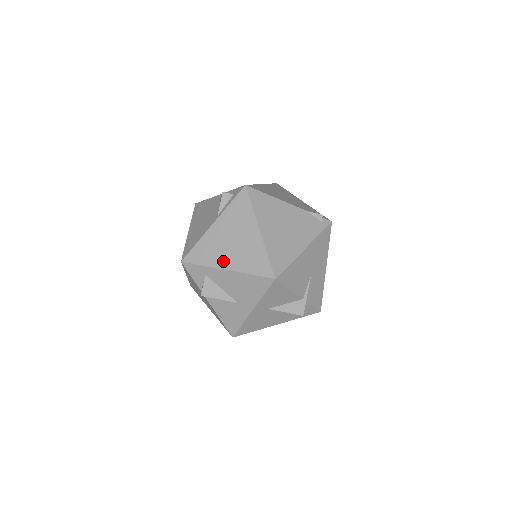
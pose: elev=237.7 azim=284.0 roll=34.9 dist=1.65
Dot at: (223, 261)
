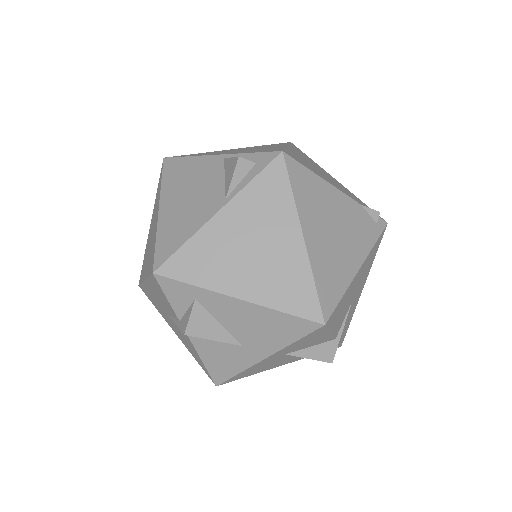
Dot at: (233, 282)
